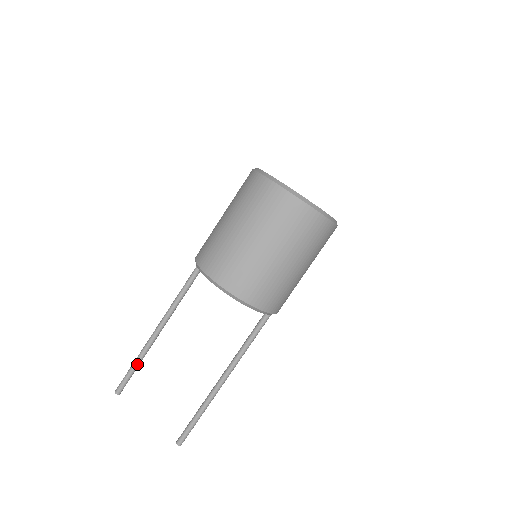
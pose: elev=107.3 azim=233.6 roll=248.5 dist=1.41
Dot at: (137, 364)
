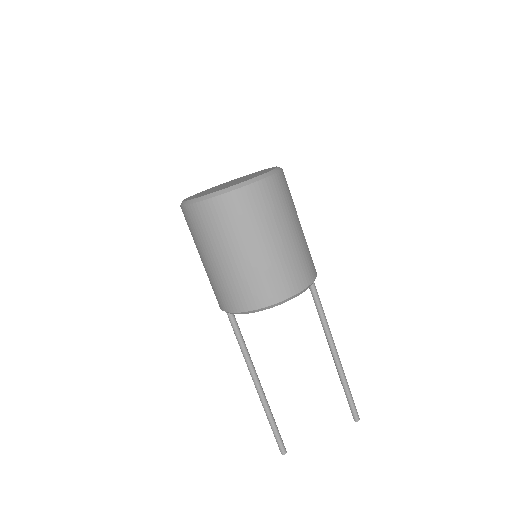
Dot at: (273, 421)
